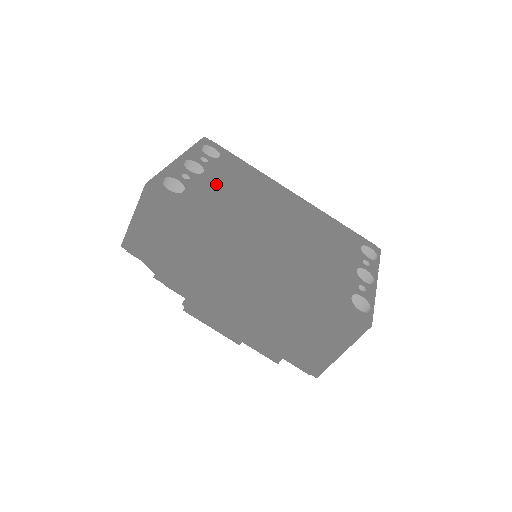
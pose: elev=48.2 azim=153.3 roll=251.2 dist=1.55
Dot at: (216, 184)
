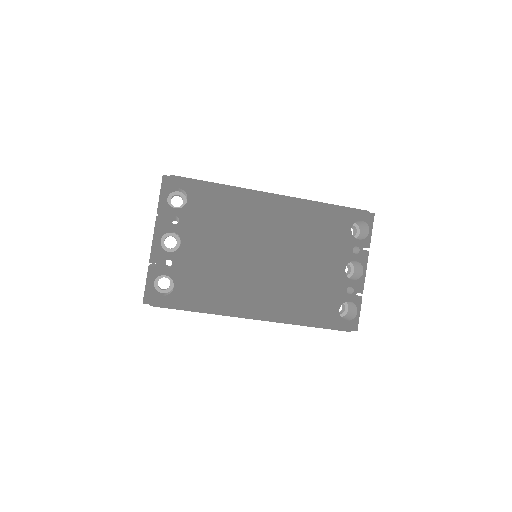
Dot at: (197, 251)
